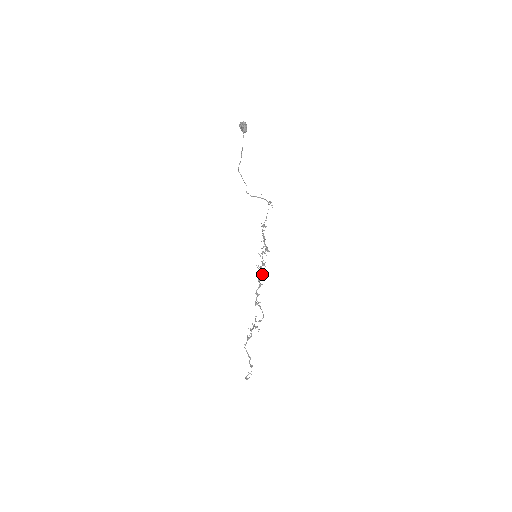
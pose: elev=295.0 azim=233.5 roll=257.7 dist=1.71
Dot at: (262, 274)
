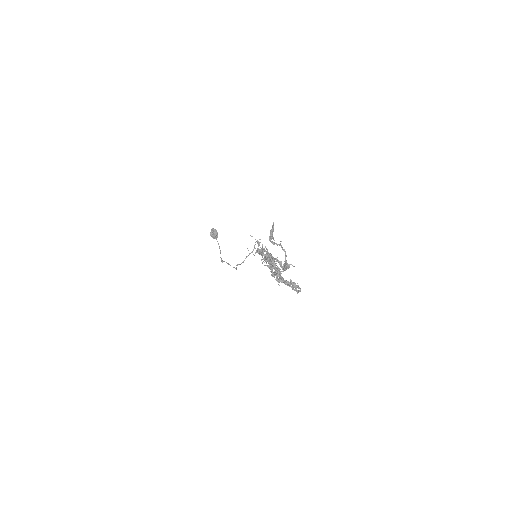
Dot at: occluded
